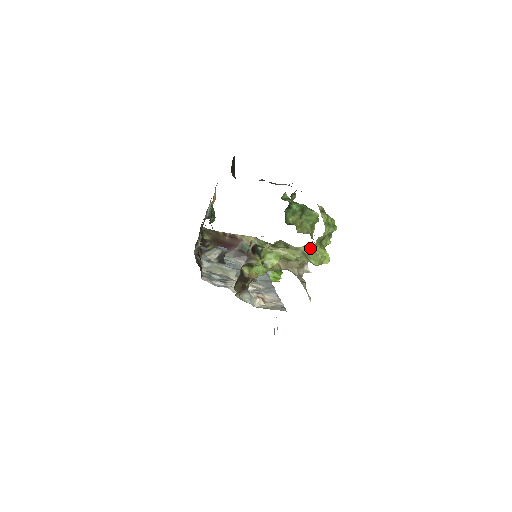
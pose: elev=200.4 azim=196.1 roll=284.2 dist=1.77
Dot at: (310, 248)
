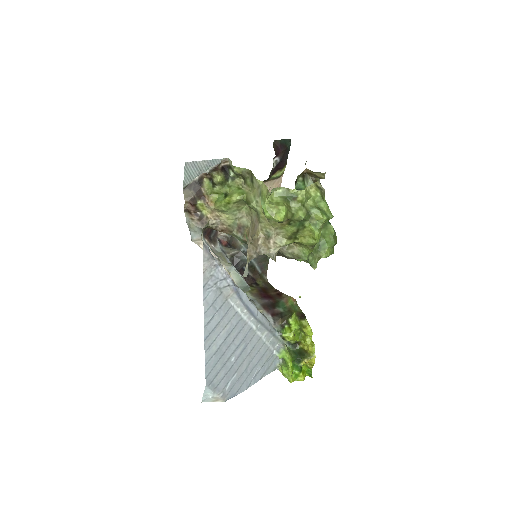
Dot at: (299, 253)
